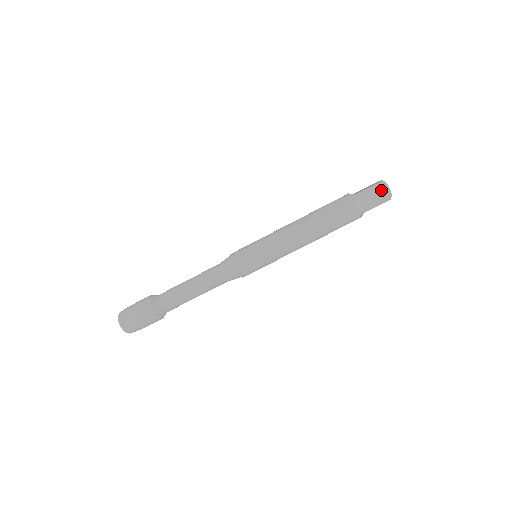
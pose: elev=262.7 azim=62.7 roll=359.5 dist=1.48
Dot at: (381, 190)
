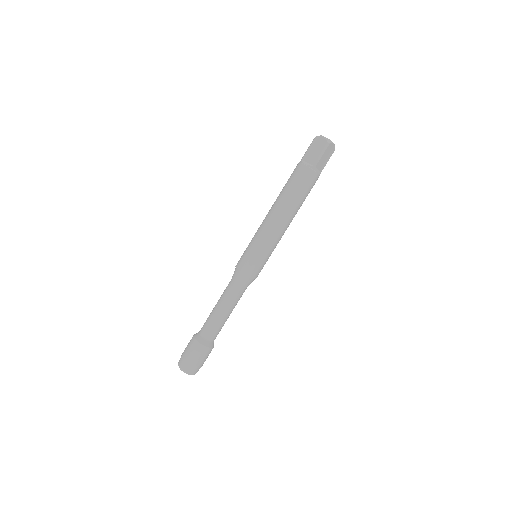
Dot at: (329, 149)
